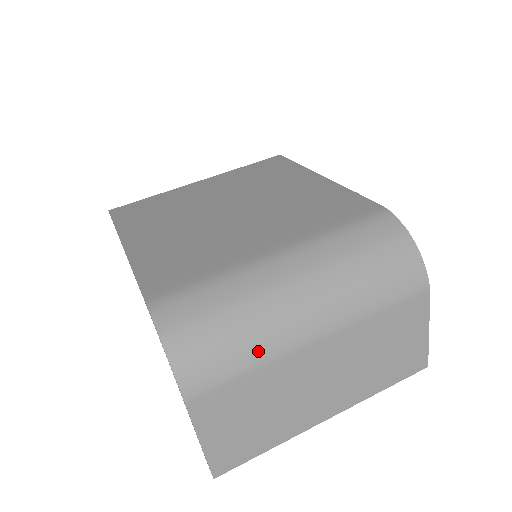
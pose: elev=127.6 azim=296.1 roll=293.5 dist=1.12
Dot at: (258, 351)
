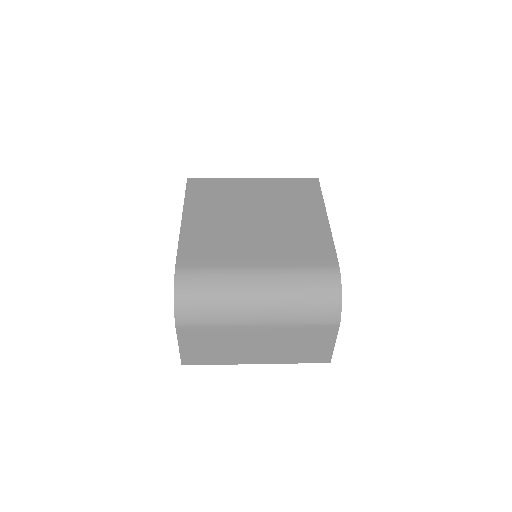
Dot at: (222, 318)
